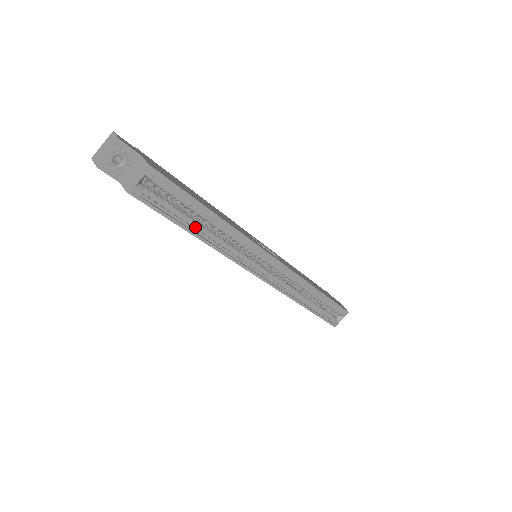
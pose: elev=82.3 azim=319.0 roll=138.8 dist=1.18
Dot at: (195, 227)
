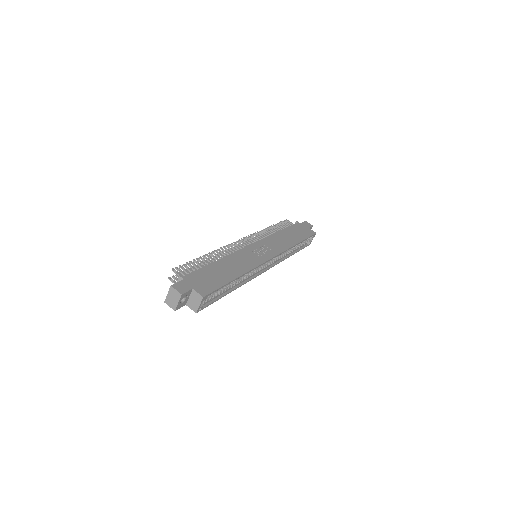
Dot at: (228, 289)
